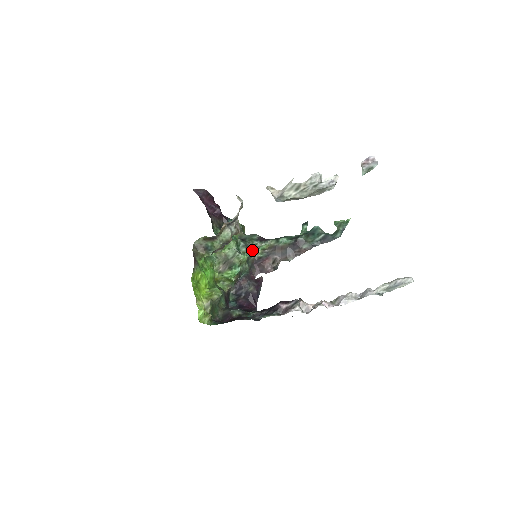
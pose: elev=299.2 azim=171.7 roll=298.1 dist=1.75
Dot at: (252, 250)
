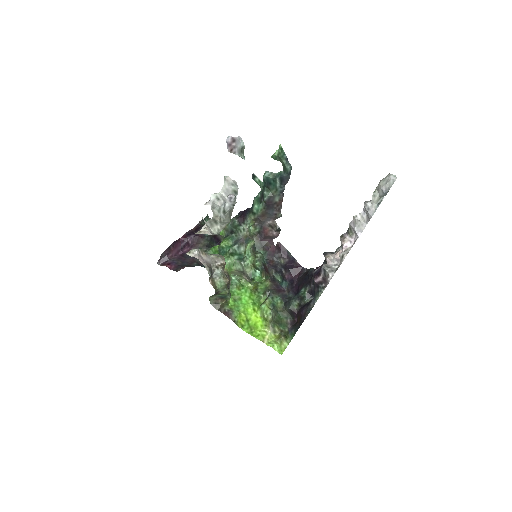
Dot at: (247, 247)
